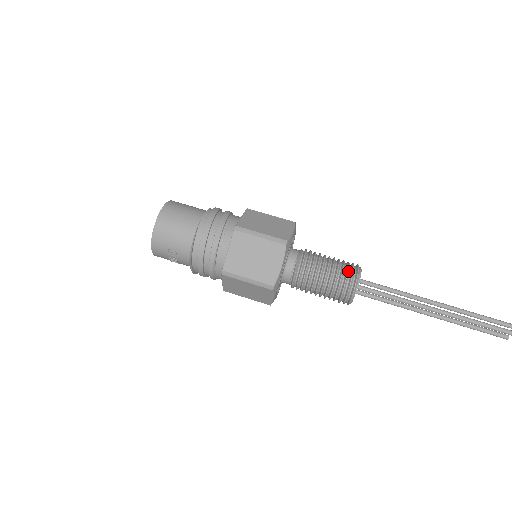
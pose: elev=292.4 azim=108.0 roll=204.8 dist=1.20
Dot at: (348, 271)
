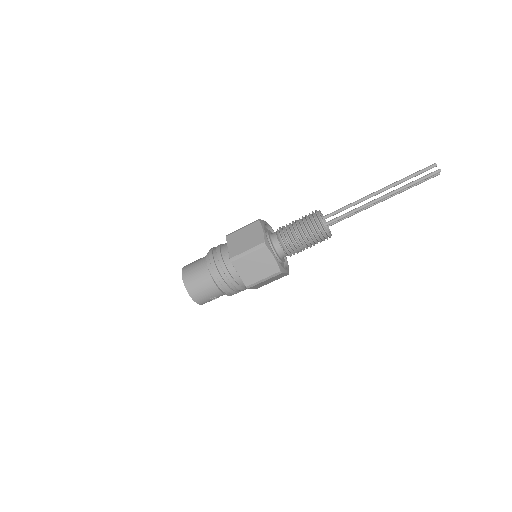
Dot at: (313, 223)
